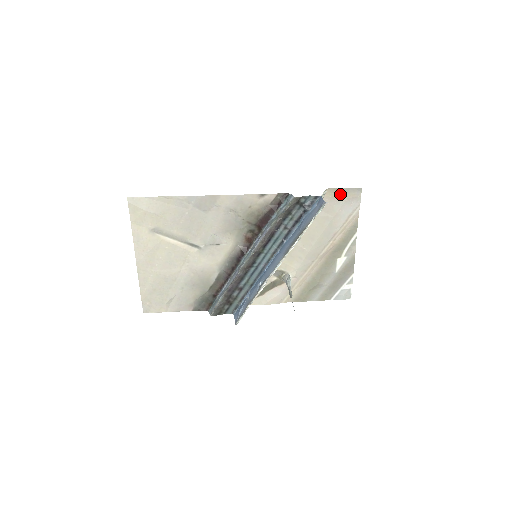
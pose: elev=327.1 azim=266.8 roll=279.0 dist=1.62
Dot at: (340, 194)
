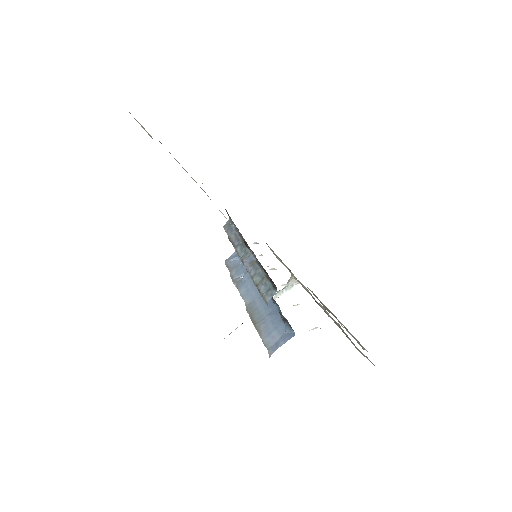
Dot at: (350, 339)
